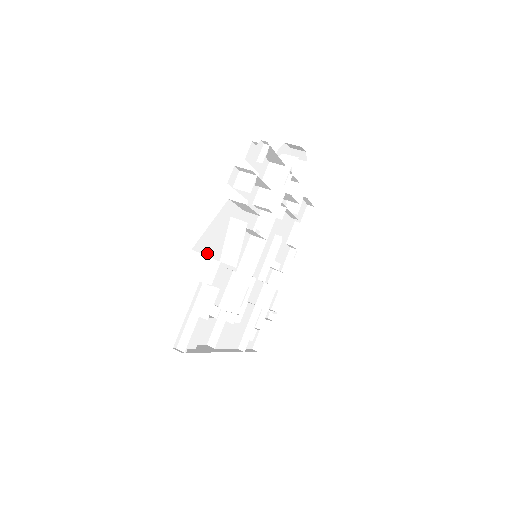
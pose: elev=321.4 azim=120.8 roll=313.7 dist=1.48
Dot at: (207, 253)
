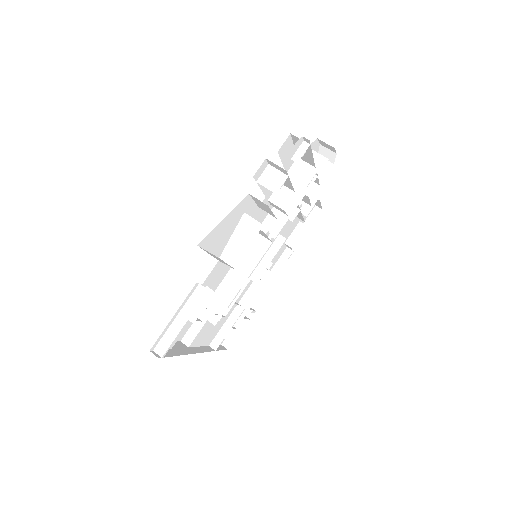
Dot at: (210, 249)
